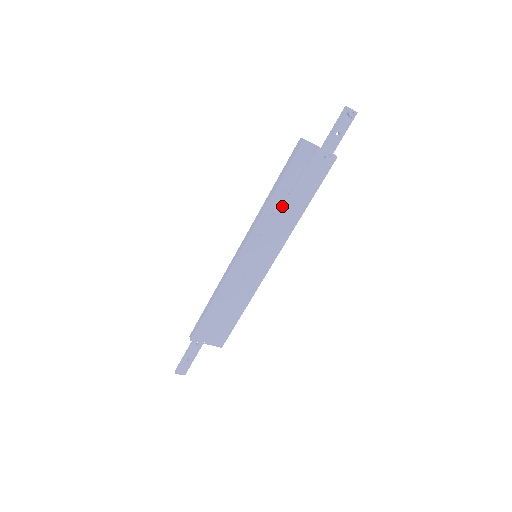
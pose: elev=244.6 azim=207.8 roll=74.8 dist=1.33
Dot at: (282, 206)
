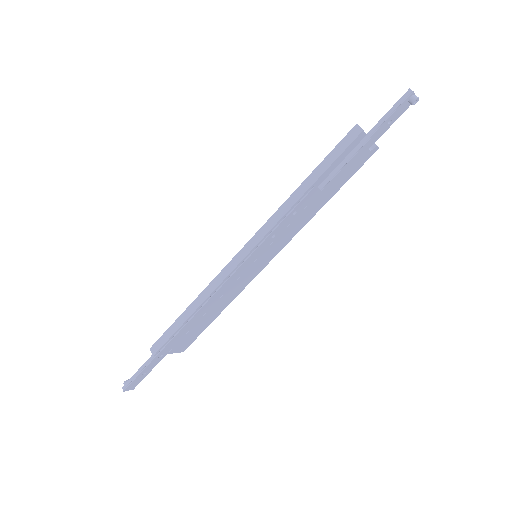
Dot at: (308, 203)
